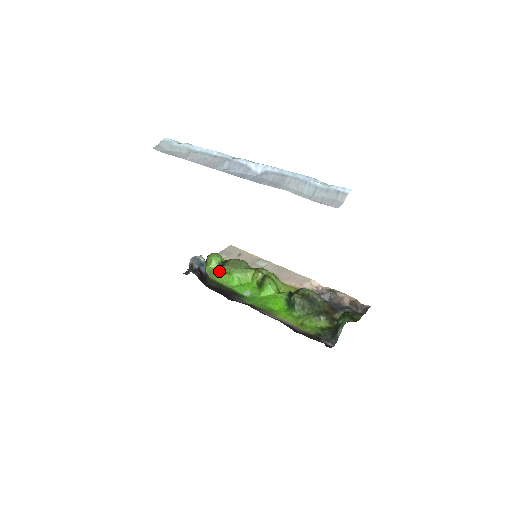
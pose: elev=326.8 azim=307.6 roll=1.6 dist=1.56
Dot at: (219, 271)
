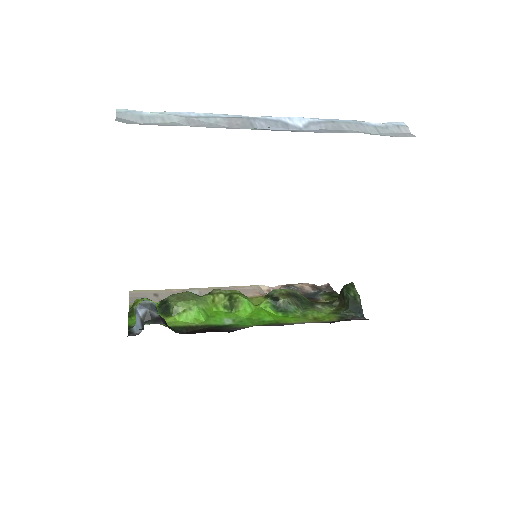
Dot at: (165, 316)
